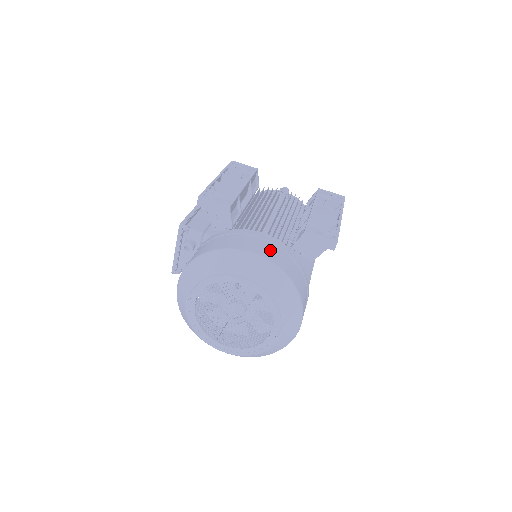
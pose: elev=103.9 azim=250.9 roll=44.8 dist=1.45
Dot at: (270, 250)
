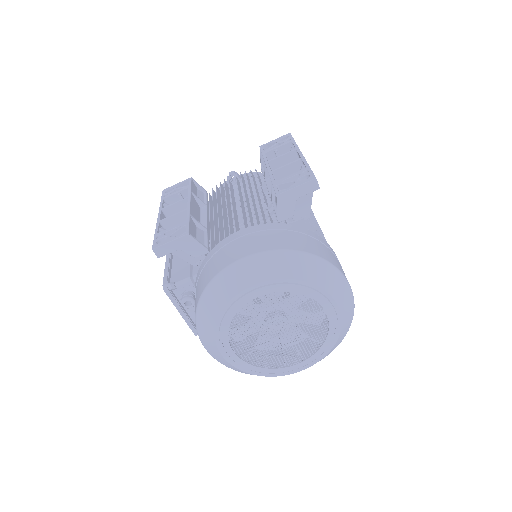
Dot at: (258, 241)
